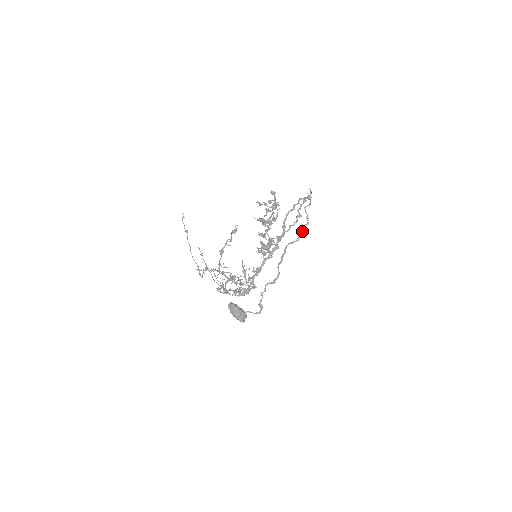
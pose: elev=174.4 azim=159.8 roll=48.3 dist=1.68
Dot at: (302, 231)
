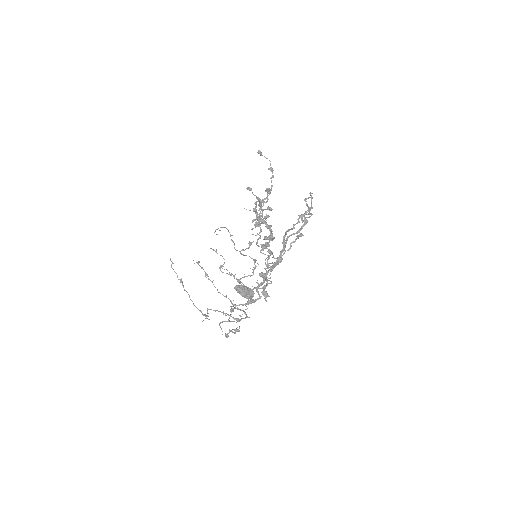
Dot at: (303, 220)
